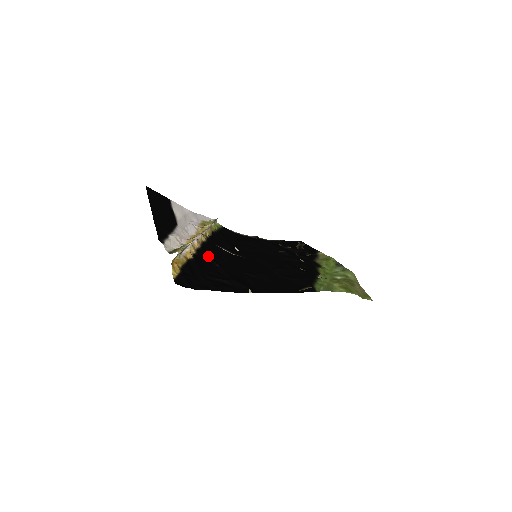
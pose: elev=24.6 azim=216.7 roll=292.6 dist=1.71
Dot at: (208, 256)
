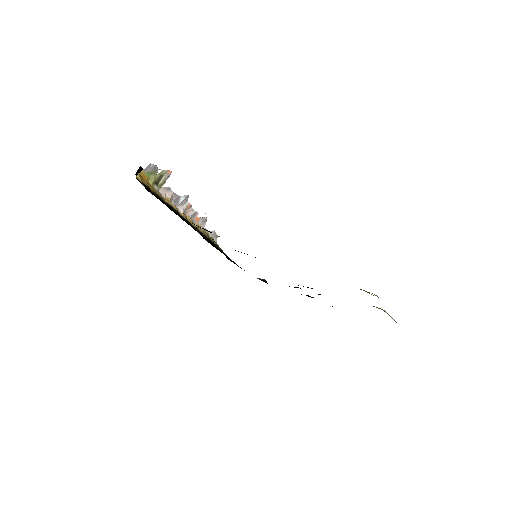
Dot at: (194, 229)
